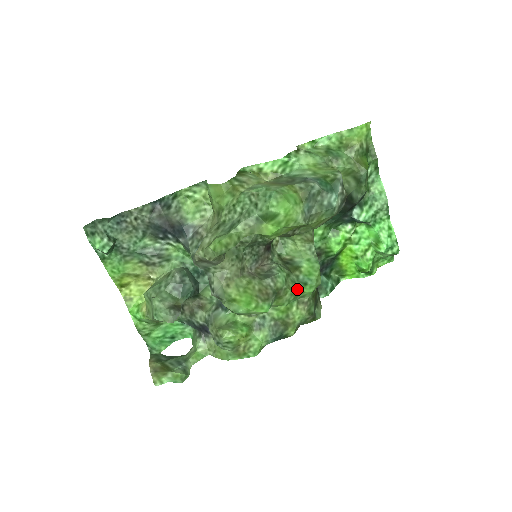
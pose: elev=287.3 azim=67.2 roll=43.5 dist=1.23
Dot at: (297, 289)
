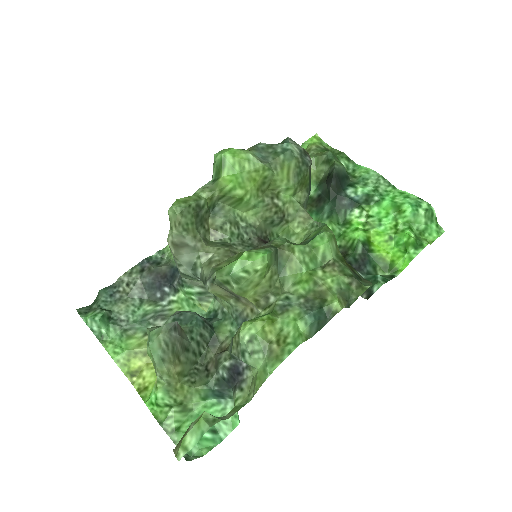
Dot at: (306, 245)
